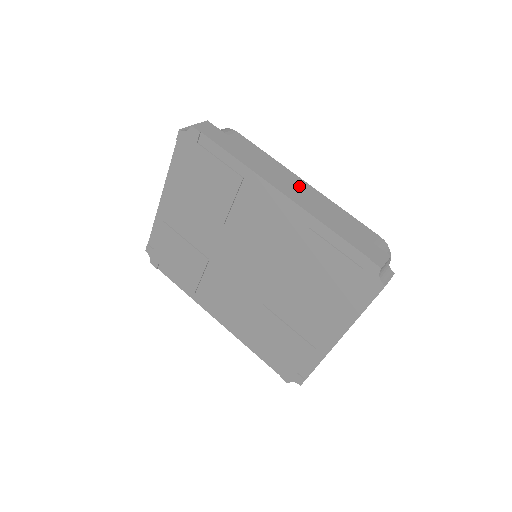
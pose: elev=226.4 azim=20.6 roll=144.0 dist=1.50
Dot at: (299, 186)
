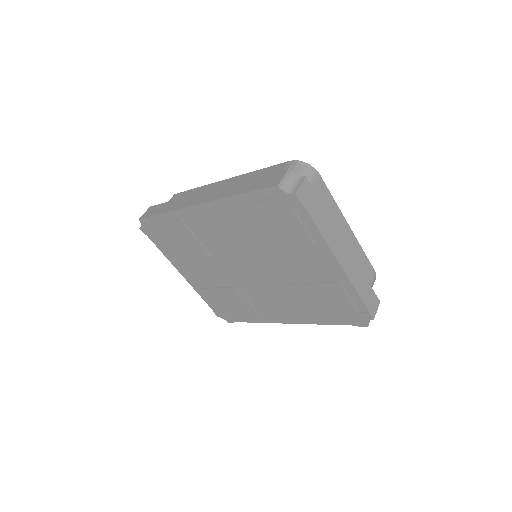
Dot at: occluded
